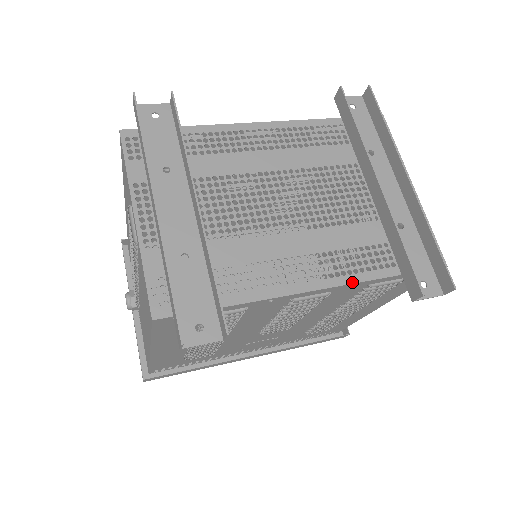
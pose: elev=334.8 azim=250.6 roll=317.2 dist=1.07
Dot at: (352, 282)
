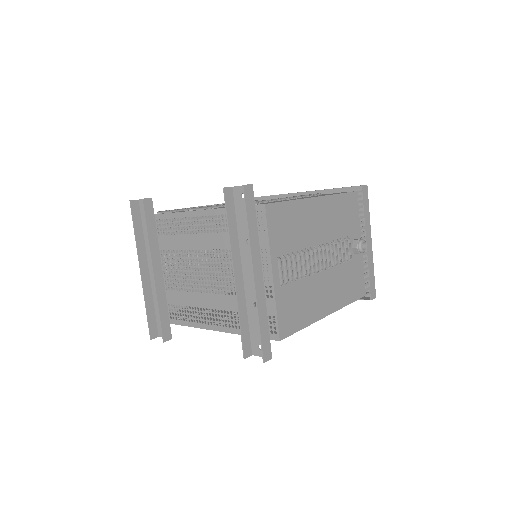
Dot at: (223, 331)
